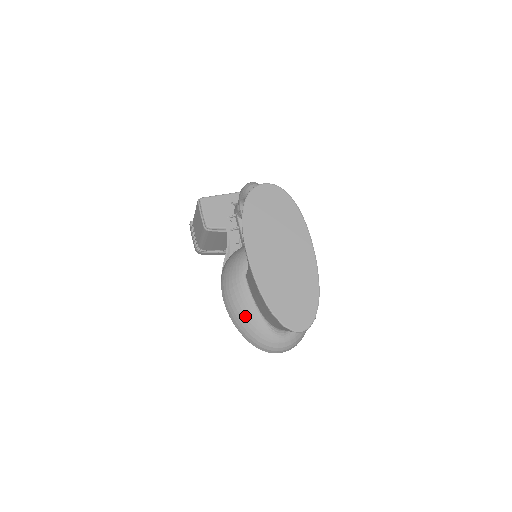
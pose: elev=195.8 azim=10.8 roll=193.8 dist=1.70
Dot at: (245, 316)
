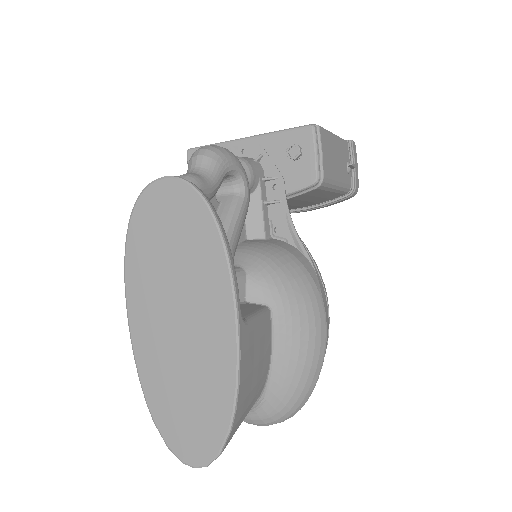
Dot at: occluded
